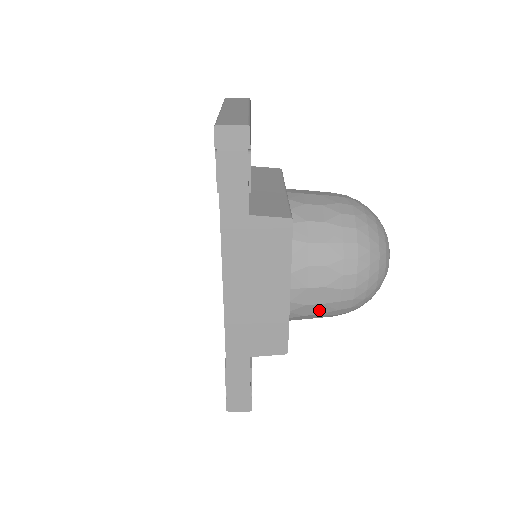
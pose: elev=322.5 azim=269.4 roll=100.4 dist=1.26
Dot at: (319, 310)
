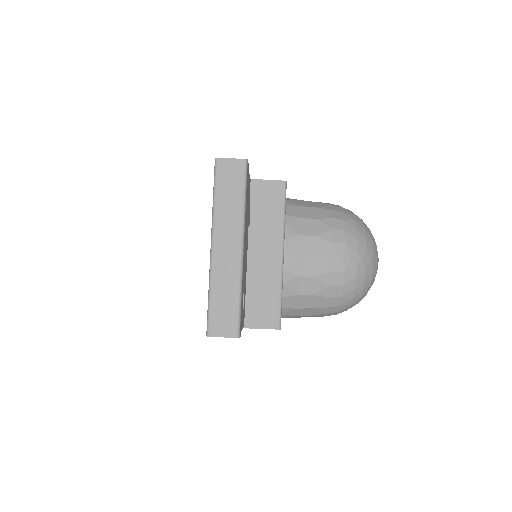
Dot at: occluded
